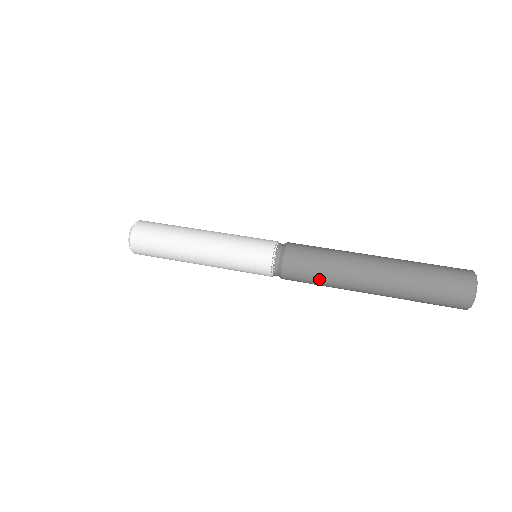
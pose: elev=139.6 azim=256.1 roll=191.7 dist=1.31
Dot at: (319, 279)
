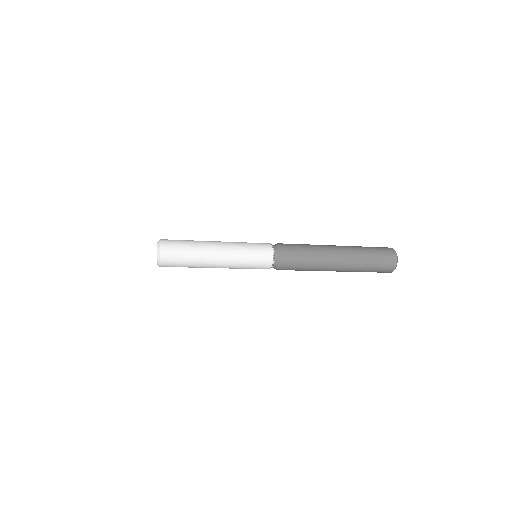
Dot at: (305, 248)
